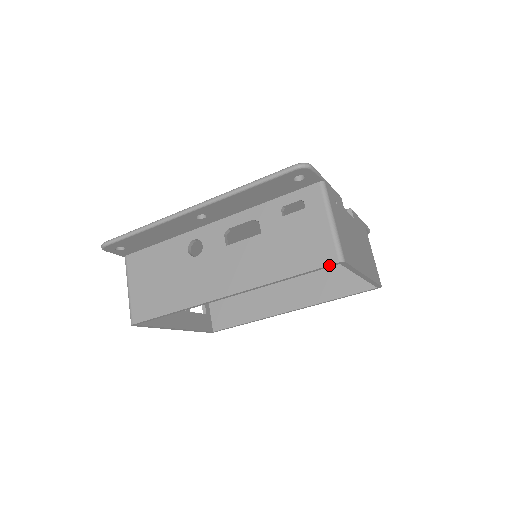
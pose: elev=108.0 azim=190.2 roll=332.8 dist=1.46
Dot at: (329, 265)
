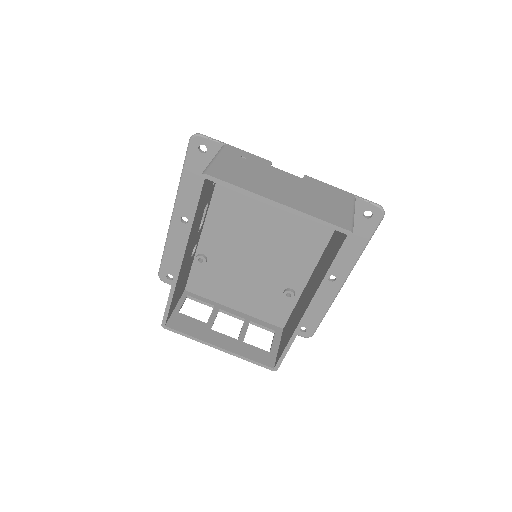
Dot at: (198, 183)
